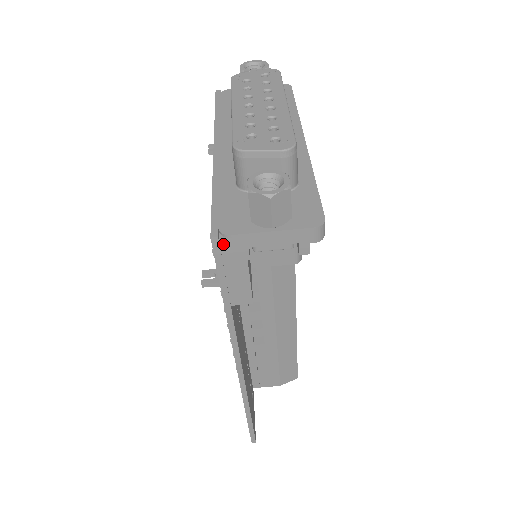
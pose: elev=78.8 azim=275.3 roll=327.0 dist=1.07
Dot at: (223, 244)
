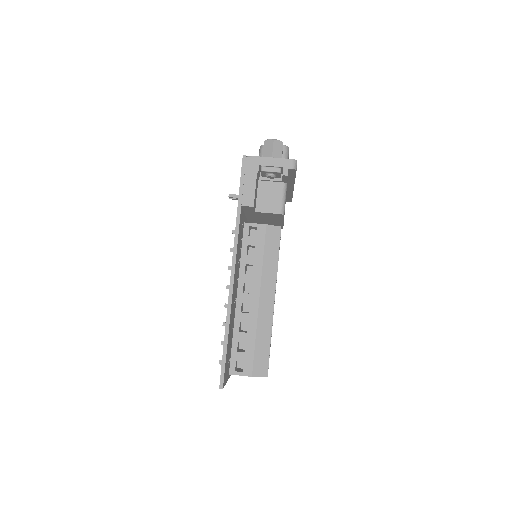
Dot at: (248, 161)
